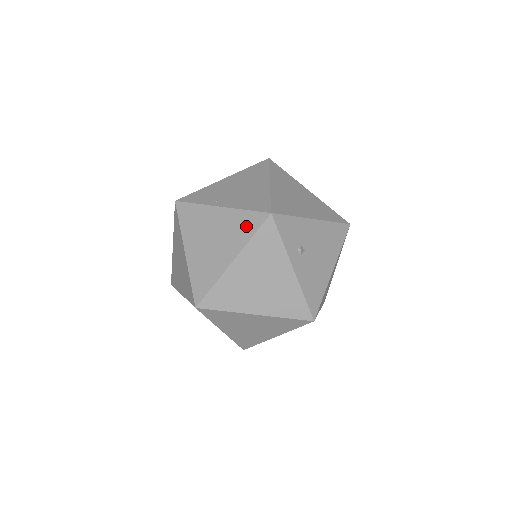
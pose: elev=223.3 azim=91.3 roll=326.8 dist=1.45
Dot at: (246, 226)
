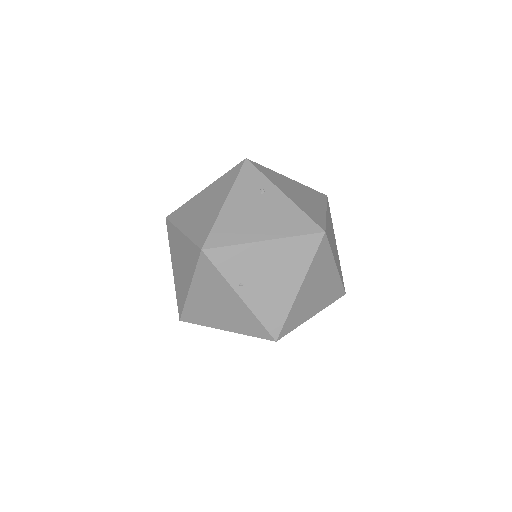
Dot at: (251, 328)
